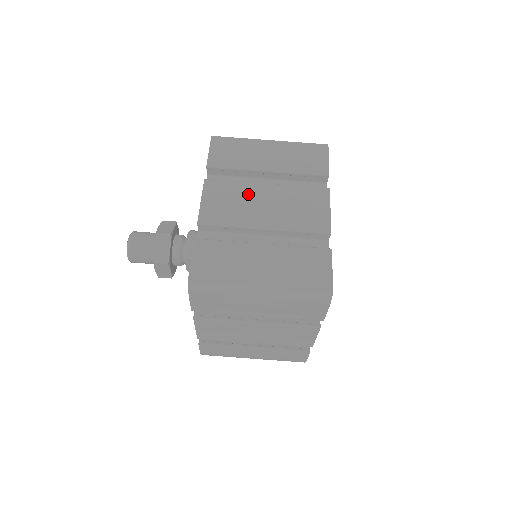
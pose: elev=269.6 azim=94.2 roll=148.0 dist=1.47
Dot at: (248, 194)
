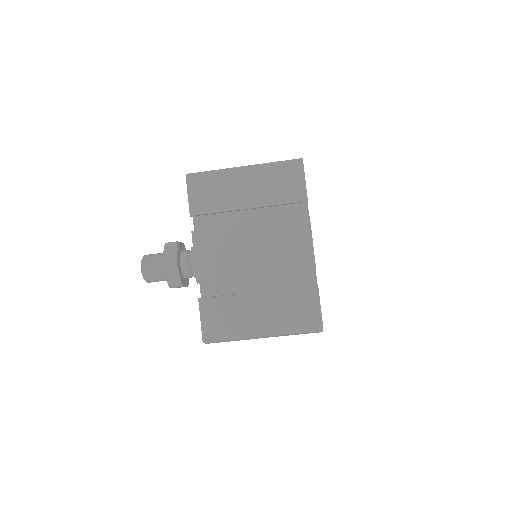
Dot at: (234, 240)
